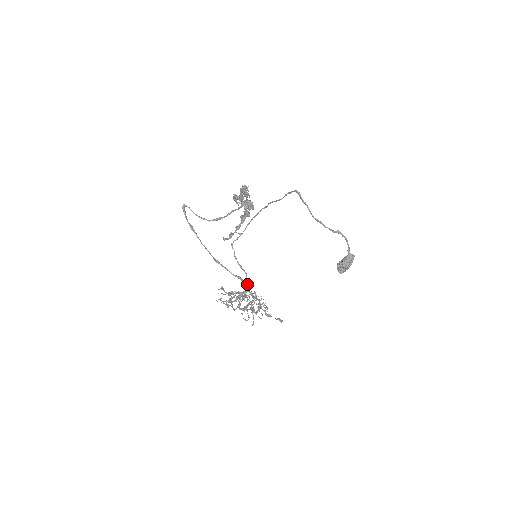
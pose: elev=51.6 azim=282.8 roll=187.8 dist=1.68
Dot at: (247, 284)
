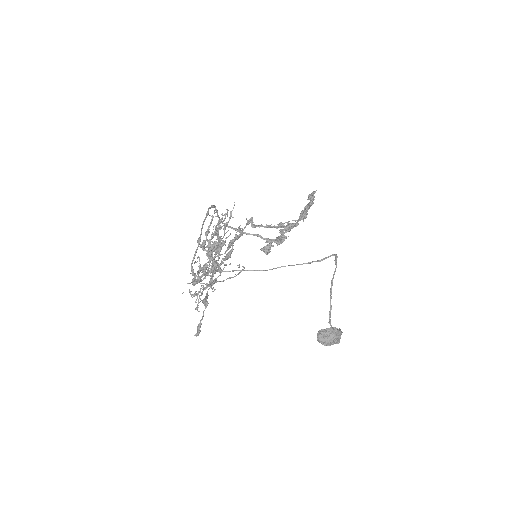
Dot at: occluded
